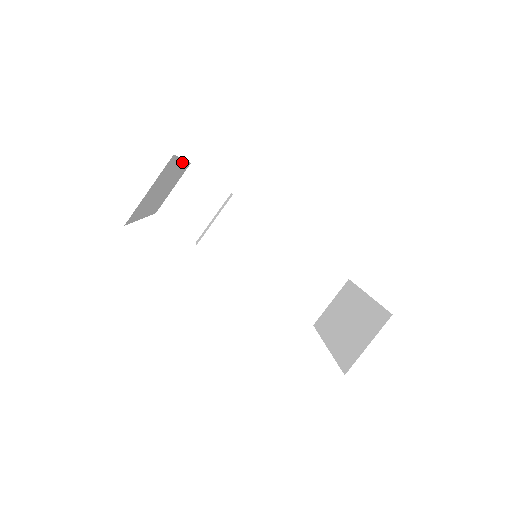
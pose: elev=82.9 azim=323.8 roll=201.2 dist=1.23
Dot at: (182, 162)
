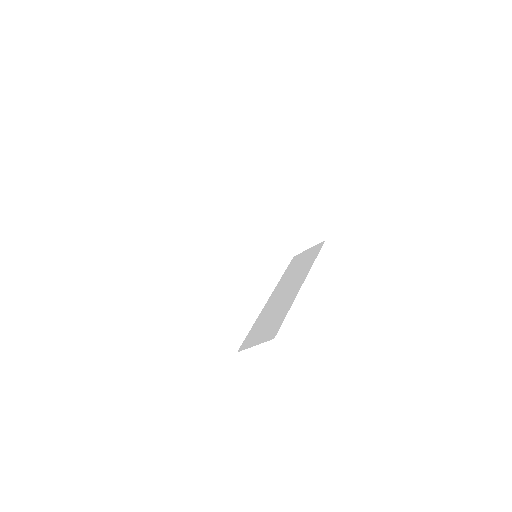
Dot at: occluded
